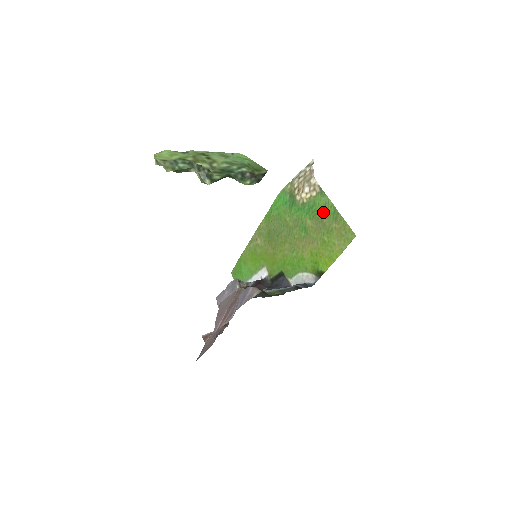
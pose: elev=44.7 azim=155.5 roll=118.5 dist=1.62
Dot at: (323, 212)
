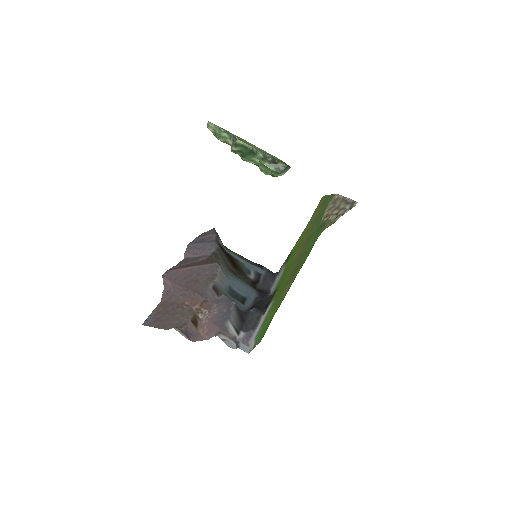
Dot at: (323, 209)
